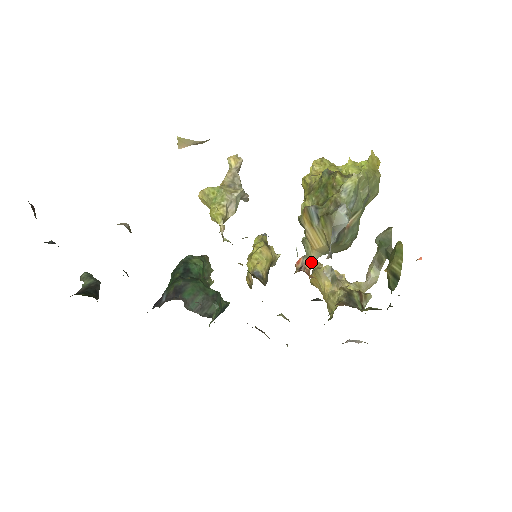
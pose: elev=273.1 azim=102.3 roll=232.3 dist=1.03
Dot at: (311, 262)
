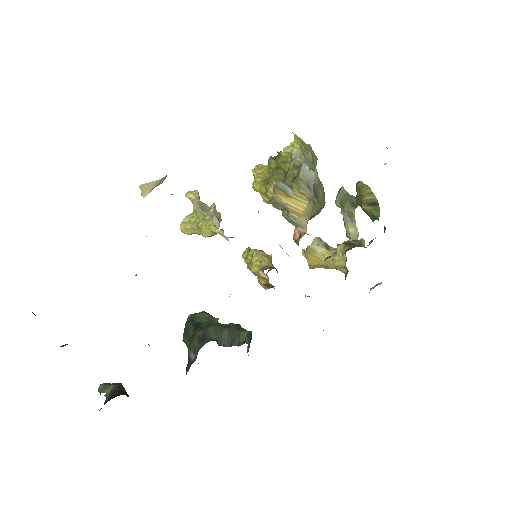
Dot at: (305, 227)
